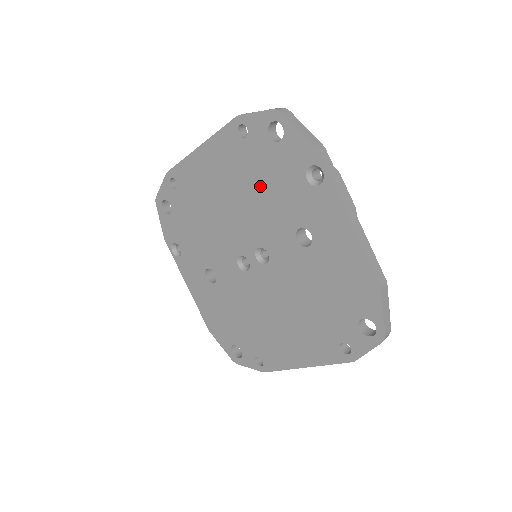
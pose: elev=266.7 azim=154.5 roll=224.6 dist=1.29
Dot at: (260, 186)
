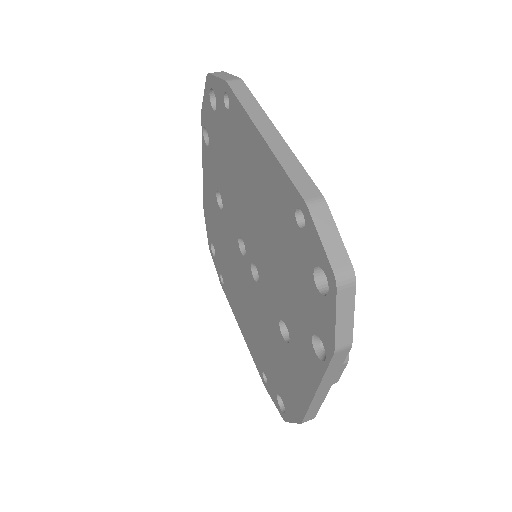
Dot at: (282, 261)
